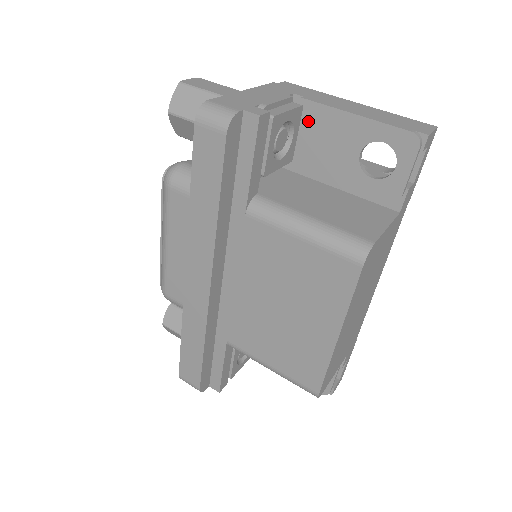
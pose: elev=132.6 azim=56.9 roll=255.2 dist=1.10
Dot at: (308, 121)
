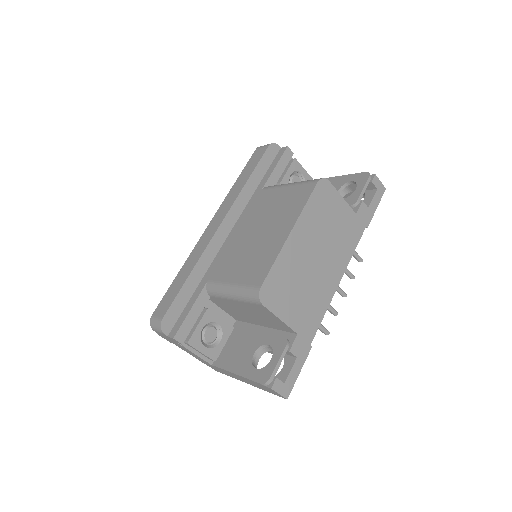
Dot at: occluded
